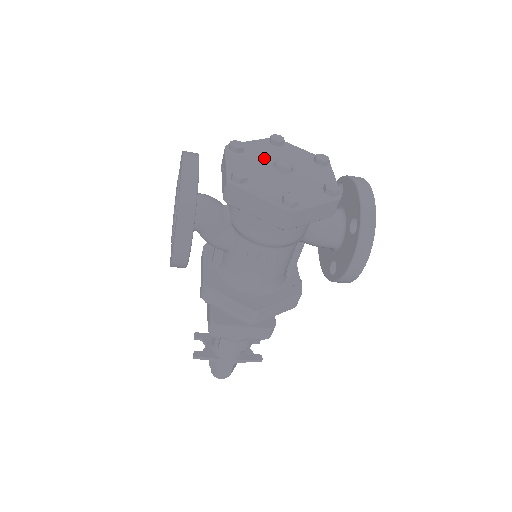
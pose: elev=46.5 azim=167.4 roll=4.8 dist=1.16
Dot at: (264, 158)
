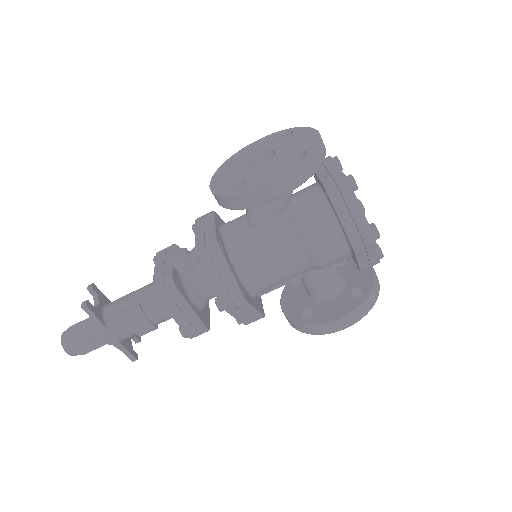
Dot at: occluded
